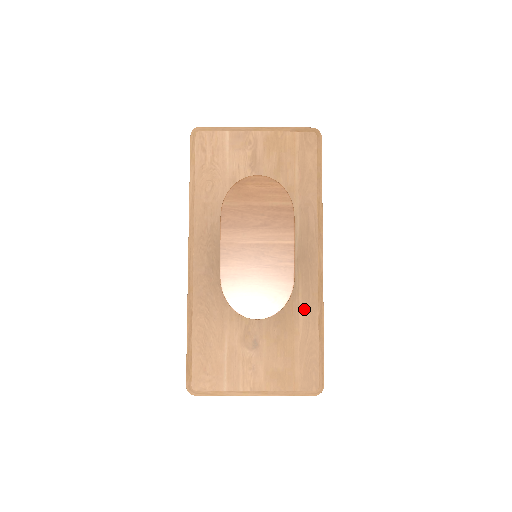
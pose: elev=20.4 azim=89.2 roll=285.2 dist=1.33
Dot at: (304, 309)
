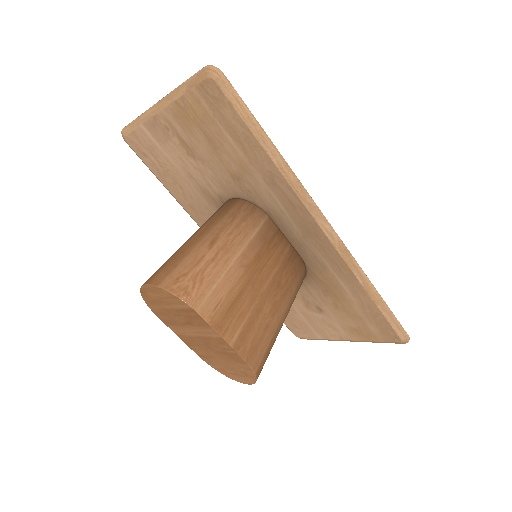
Dot at: (343, 280)
